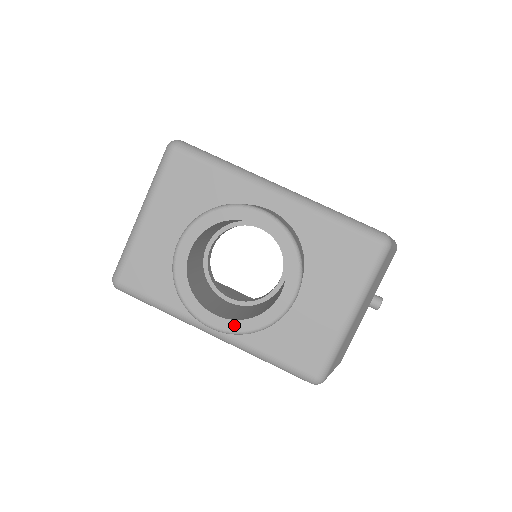
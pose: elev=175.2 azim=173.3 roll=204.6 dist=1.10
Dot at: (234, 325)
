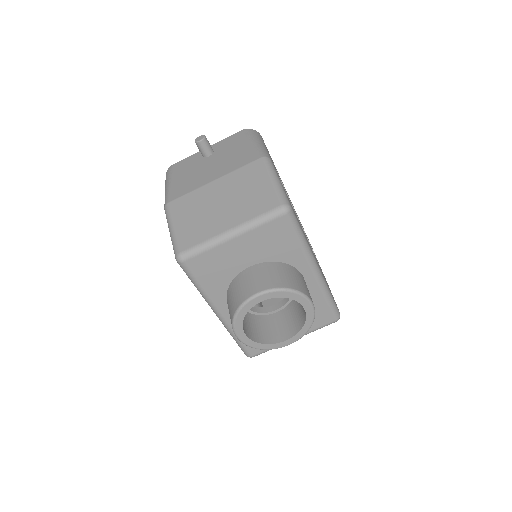
Dot at: (250, 343)
